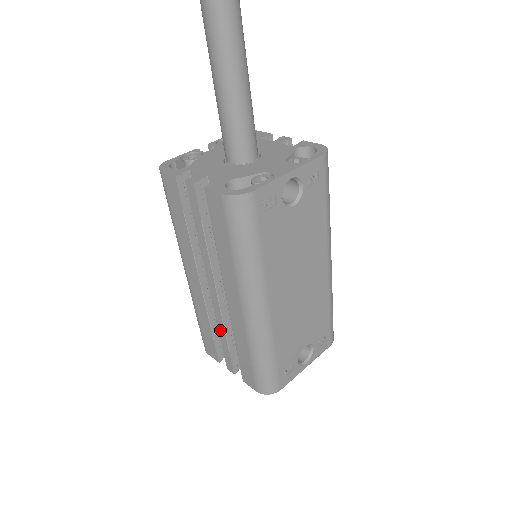
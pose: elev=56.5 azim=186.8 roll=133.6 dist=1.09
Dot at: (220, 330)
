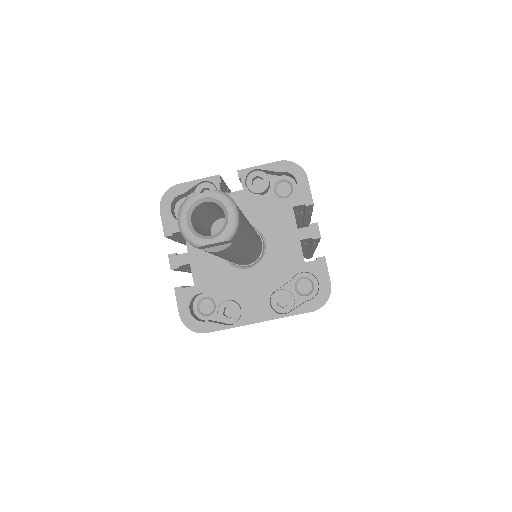
Dot at: occluded
